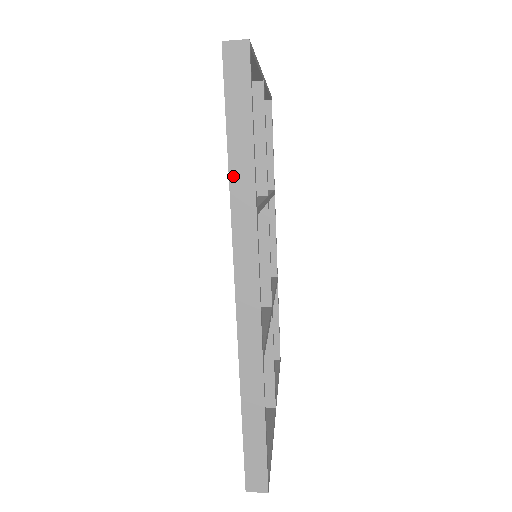
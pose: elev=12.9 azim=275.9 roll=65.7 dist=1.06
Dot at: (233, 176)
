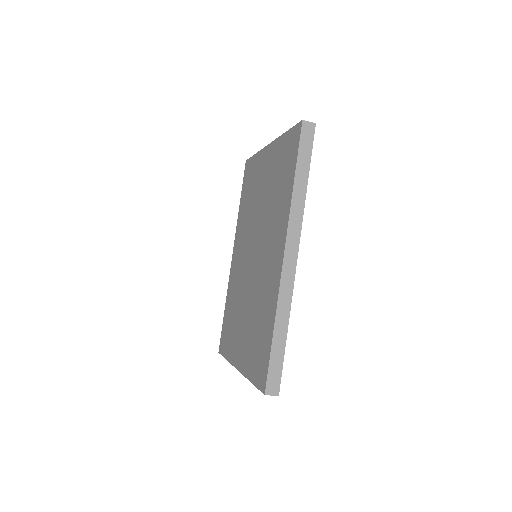
Dot at: (295, 190)
